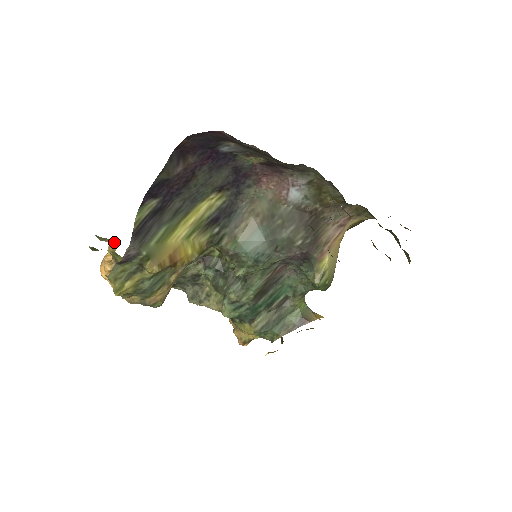
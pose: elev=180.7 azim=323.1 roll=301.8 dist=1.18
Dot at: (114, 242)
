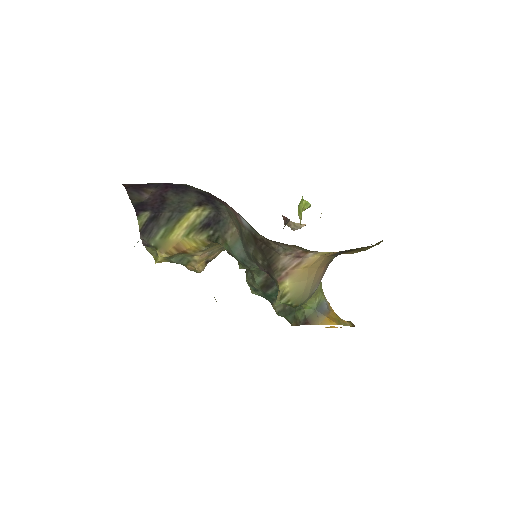
Dot at: occluded
